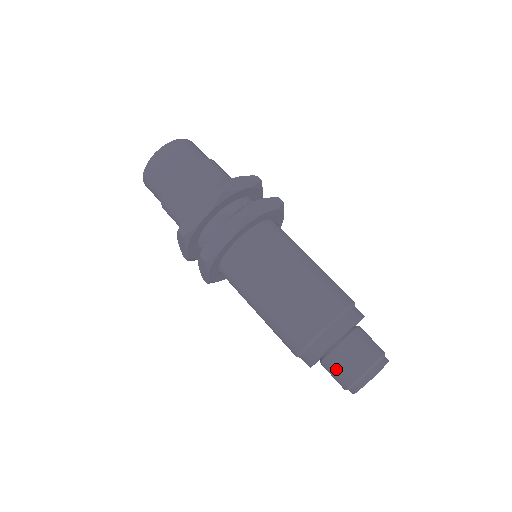
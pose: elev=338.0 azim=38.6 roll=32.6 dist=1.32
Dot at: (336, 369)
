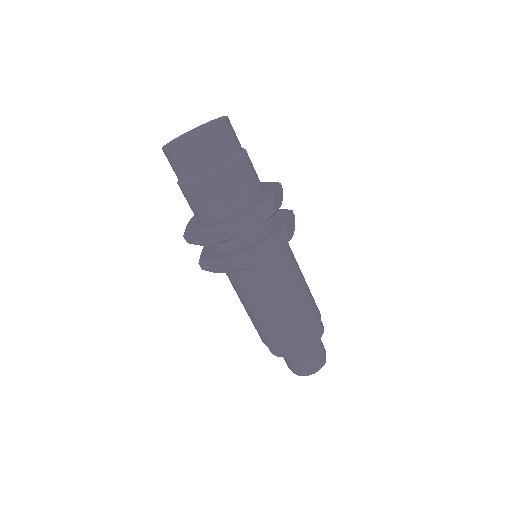
Dot at: occluded
